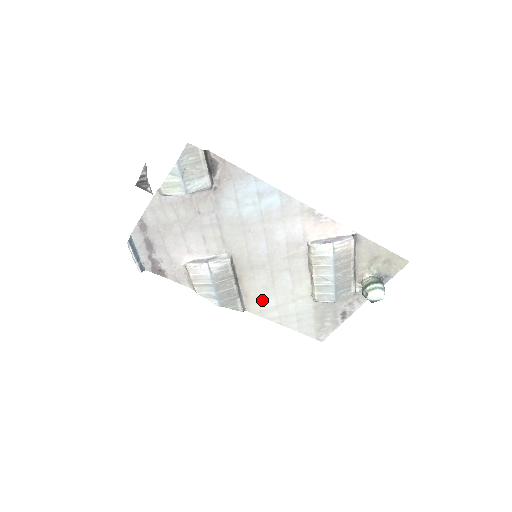
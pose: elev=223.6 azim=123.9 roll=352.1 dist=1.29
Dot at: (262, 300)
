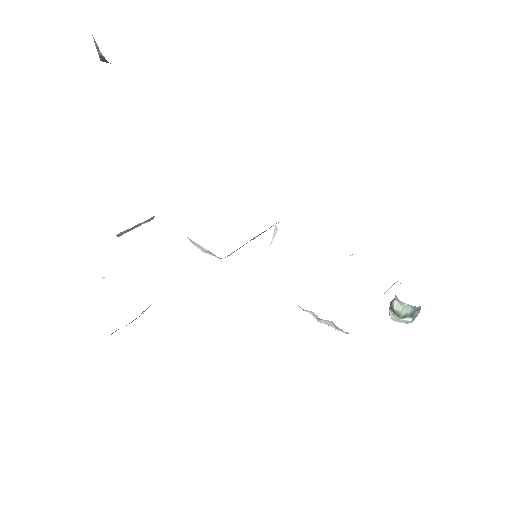
Dot at: occluded
